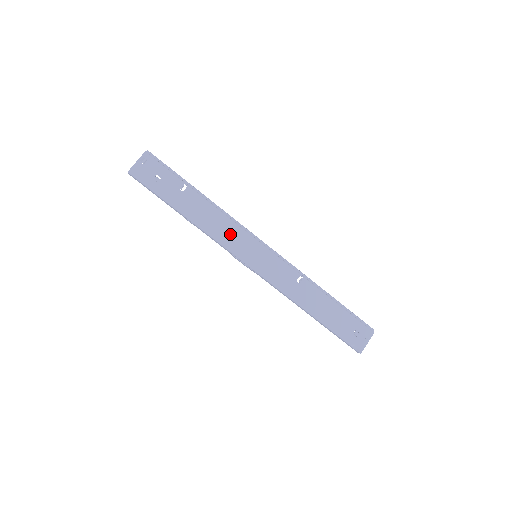
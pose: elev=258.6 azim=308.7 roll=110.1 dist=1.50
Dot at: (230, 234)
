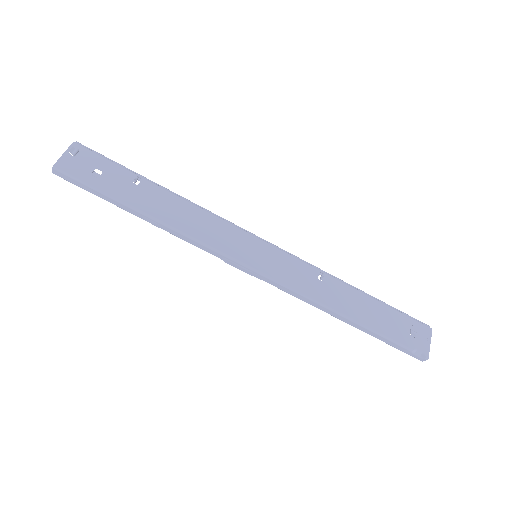
Dot at: (215, 231)
